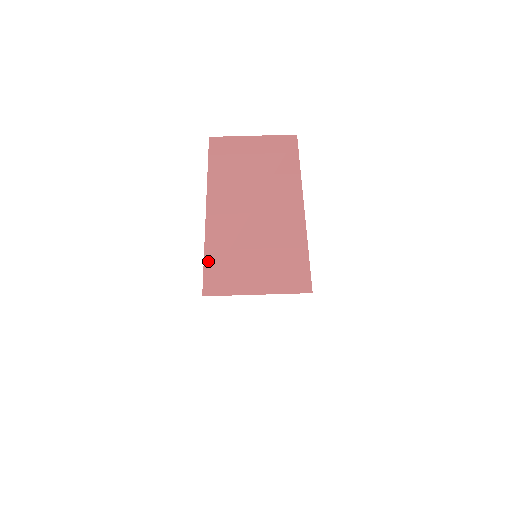
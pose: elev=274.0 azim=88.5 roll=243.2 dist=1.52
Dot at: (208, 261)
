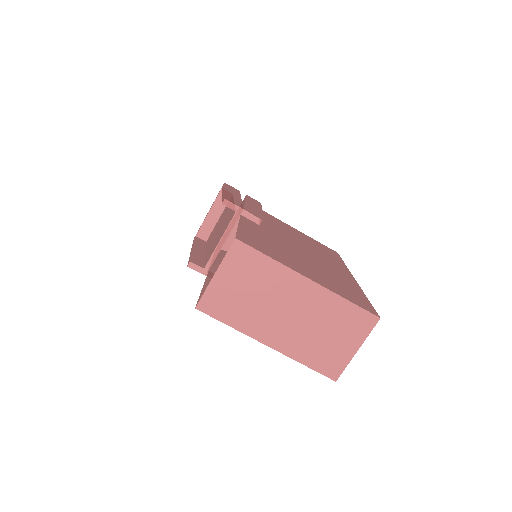
Dot at: (313, 366)
